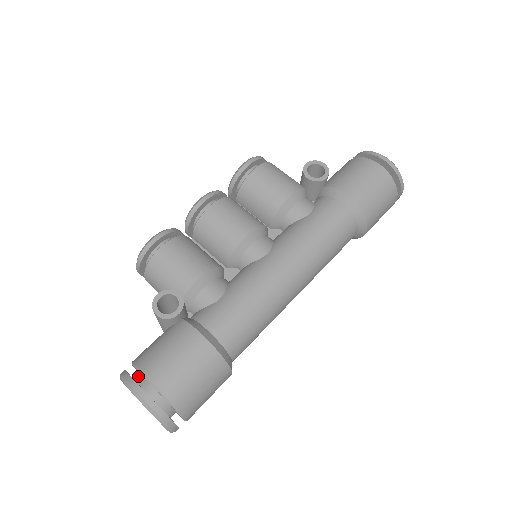
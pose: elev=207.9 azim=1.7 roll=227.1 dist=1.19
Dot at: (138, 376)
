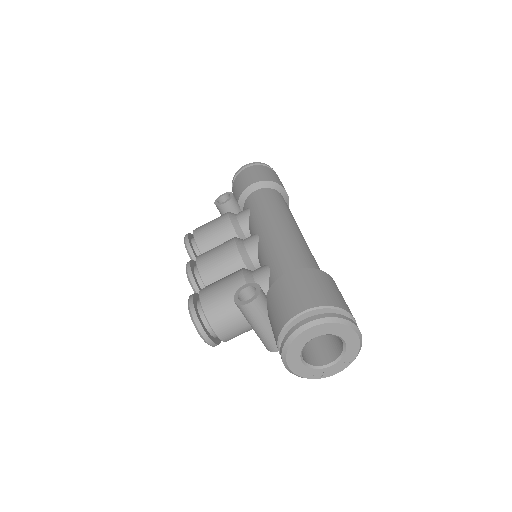
Dot at: occluded
